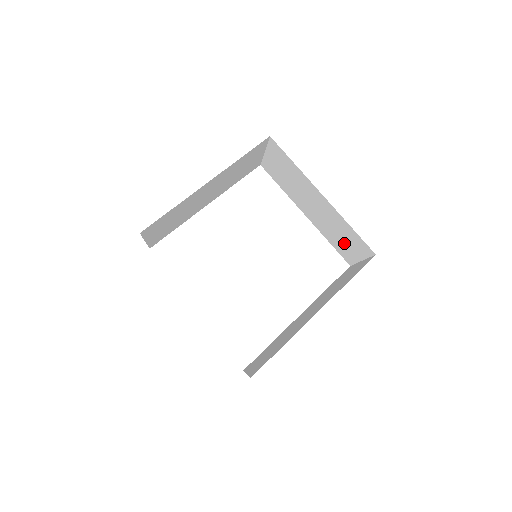
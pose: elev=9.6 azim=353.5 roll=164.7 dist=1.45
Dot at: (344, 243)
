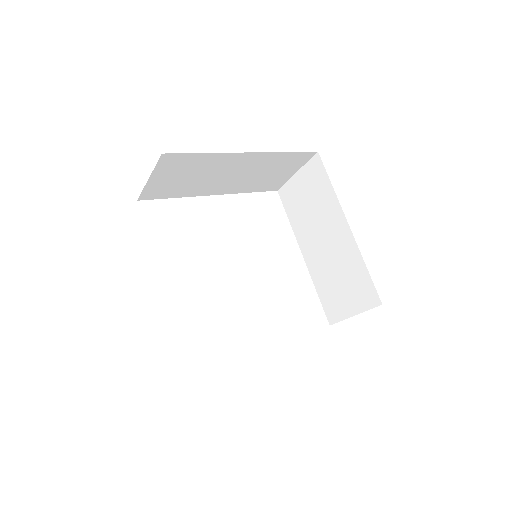
Dot at: (341, 291)
